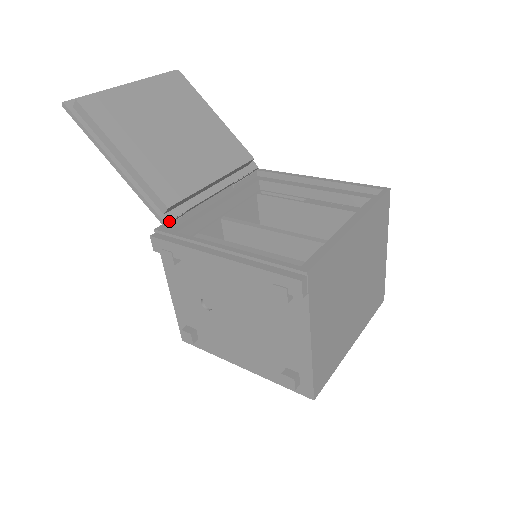
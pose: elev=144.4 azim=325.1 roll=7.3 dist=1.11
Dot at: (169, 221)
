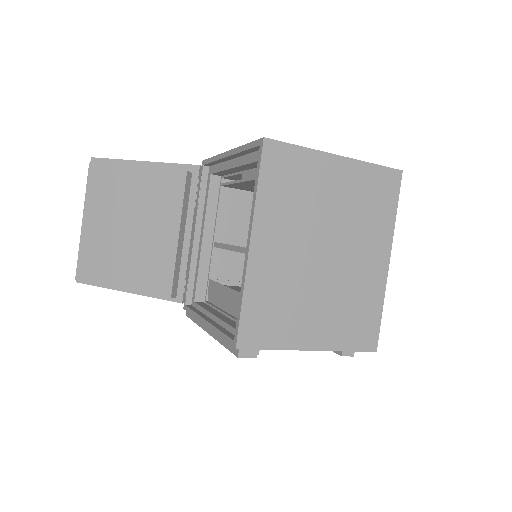
Dot at: (183, 298)
